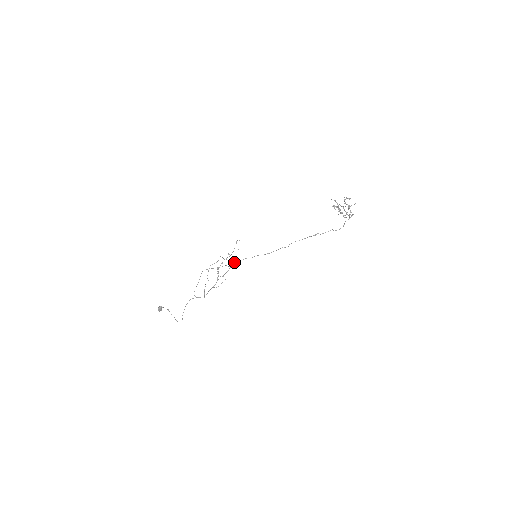
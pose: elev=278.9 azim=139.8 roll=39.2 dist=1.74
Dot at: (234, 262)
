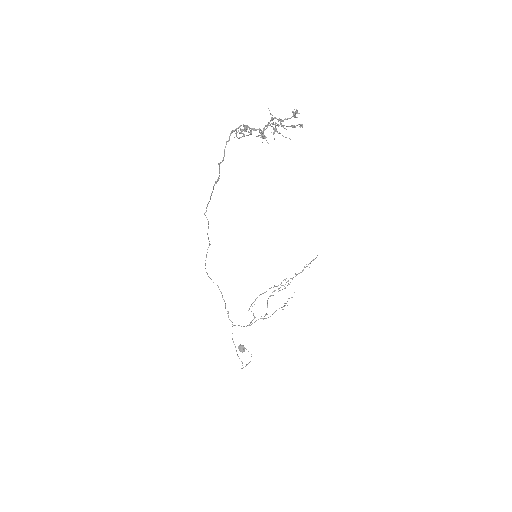
Dot at: (206, 257)
